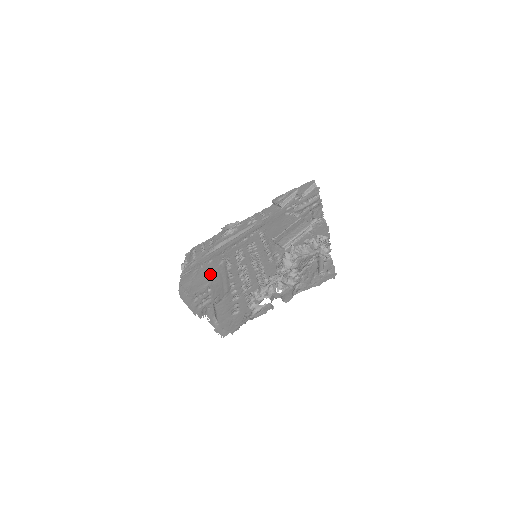
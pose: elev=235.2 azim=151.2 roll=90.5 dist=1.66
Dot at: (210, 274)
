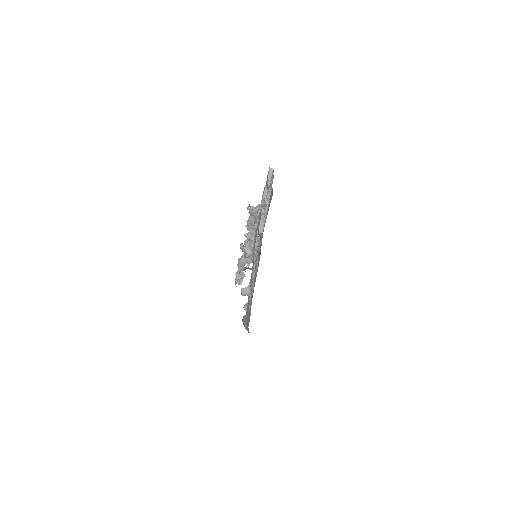
Dot at: occluded
